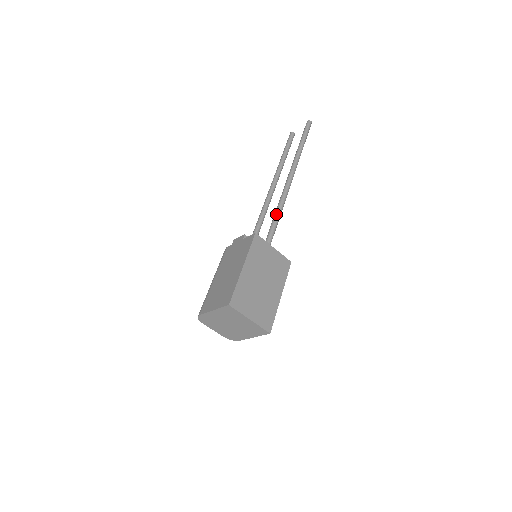
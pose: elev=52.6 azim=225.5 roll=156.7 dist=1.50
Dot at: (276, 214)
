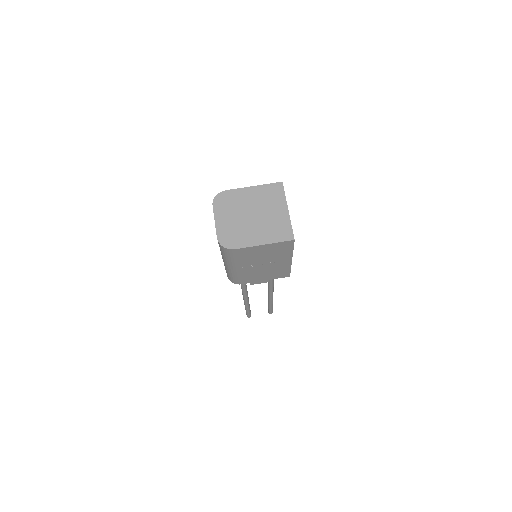
Dot at: occluded
